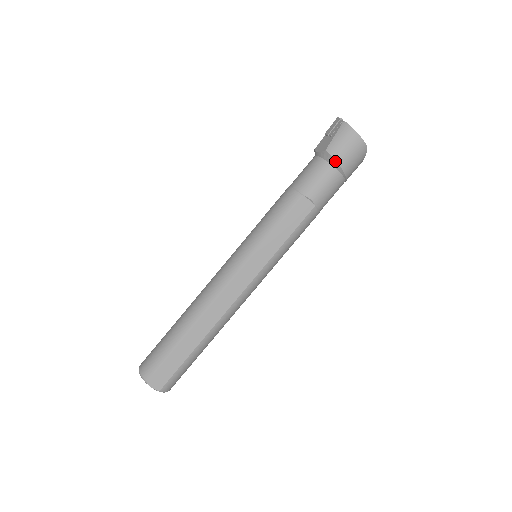
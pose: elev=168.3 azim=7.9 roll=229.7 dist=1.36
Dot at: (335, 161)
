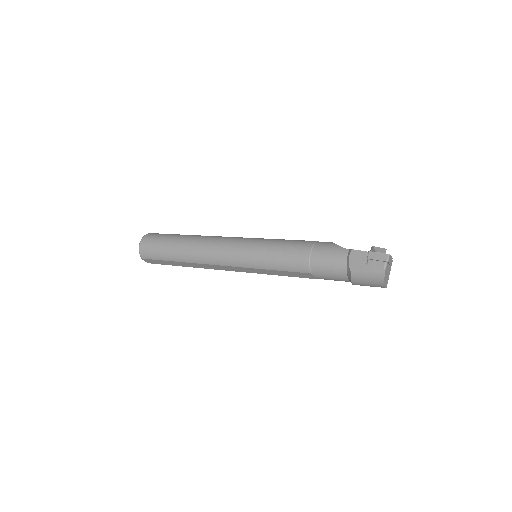
Dot at: (351, 281)
